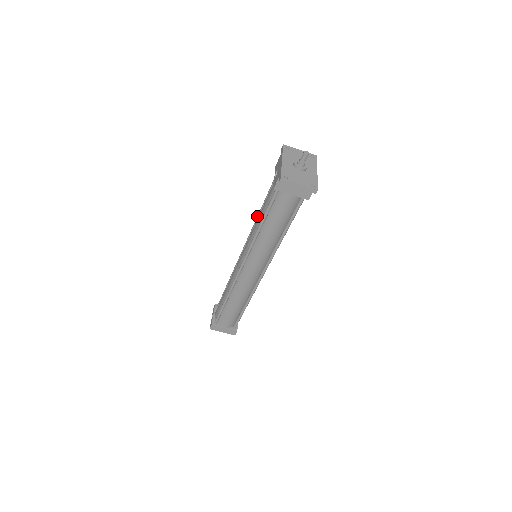
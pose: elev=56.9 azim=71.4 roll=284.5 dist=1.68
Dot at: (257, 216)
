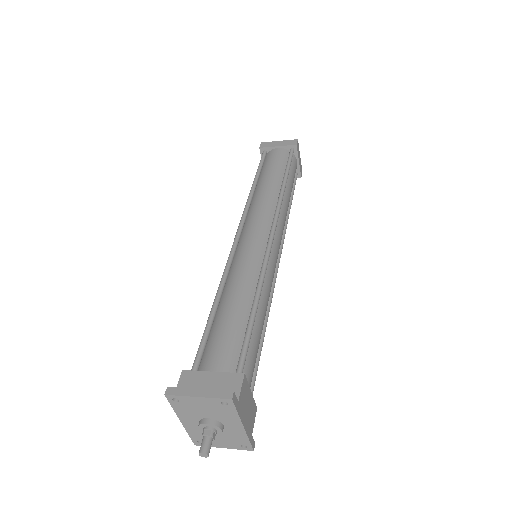
Dot at: (217, 291)
